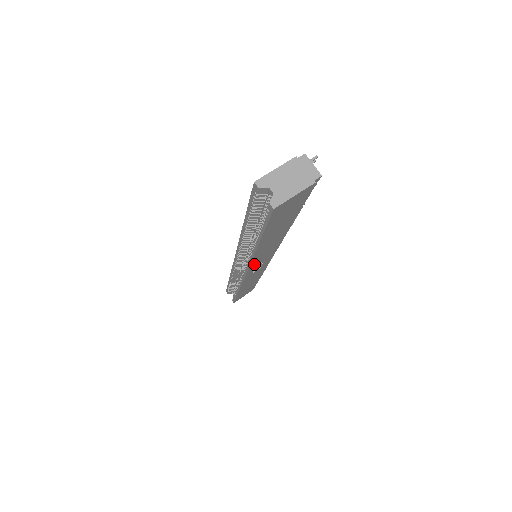
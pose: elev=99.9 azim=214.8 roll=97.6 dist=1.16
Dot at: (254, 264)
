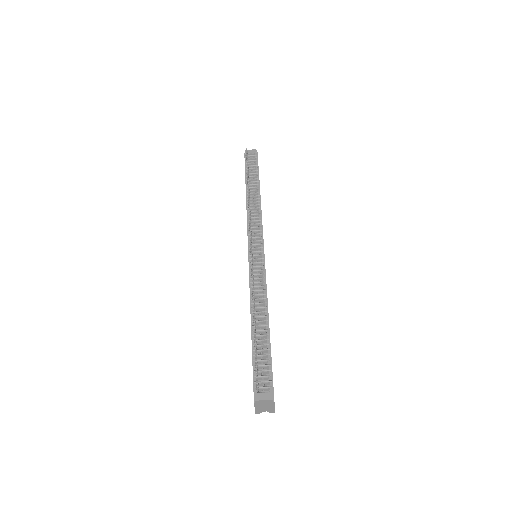
Dot at: occluded
